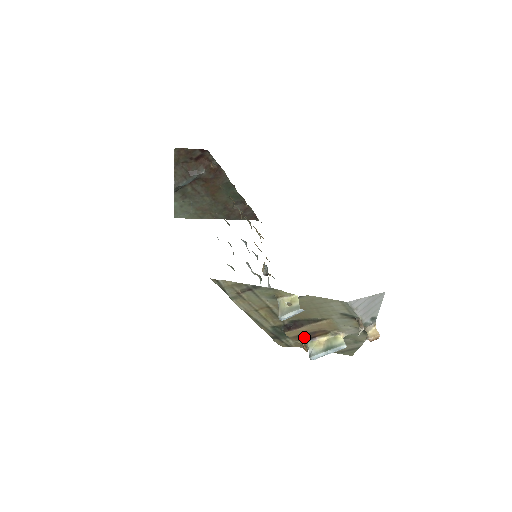
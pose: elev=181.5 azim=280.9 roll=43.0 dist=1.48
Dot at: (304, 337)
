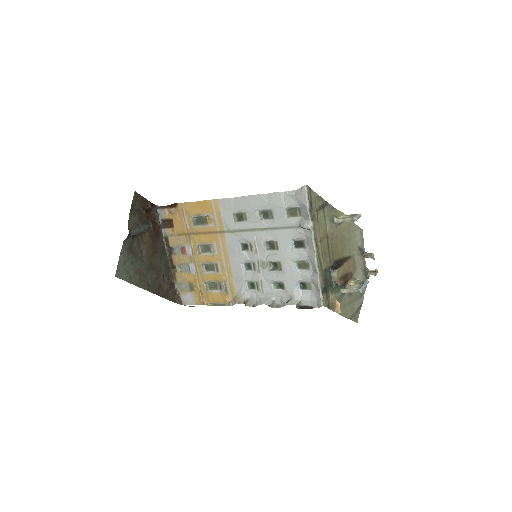
Dot at: (344, 280)
